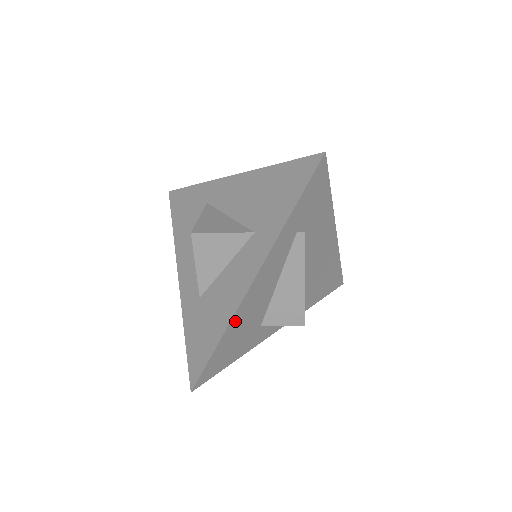
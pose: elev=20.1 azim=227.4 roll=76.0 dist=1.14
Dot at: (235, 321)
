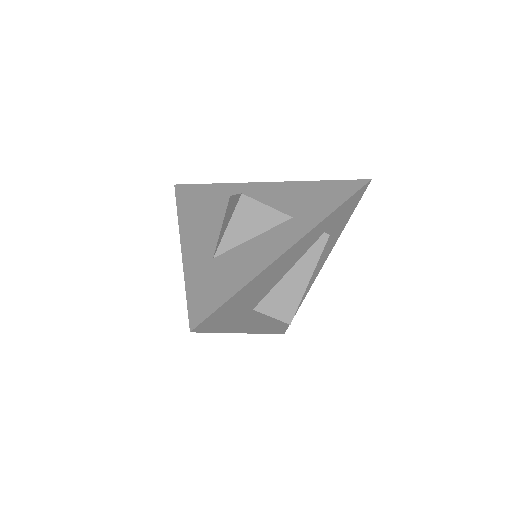
Dot at: (258, 279)
